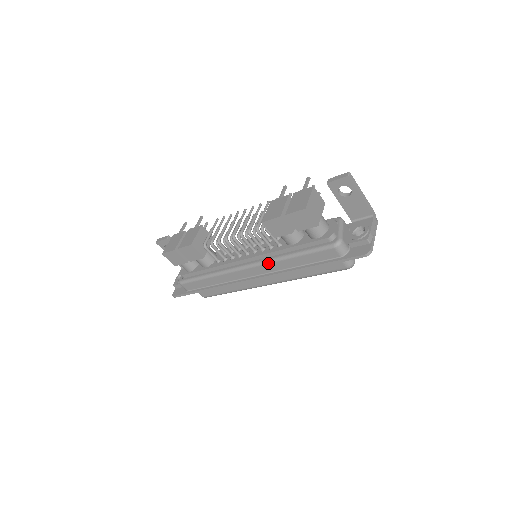
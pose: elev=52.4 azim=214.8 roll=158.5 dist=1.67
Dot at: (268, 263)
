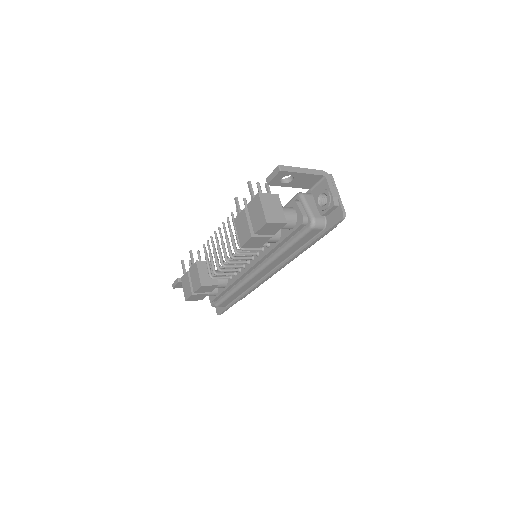
Dot at: (270, 264)
